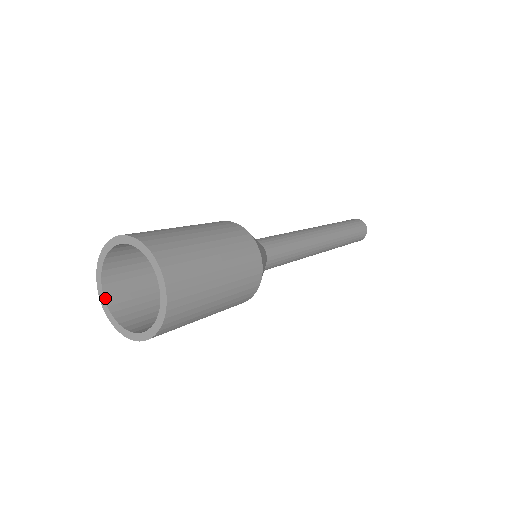
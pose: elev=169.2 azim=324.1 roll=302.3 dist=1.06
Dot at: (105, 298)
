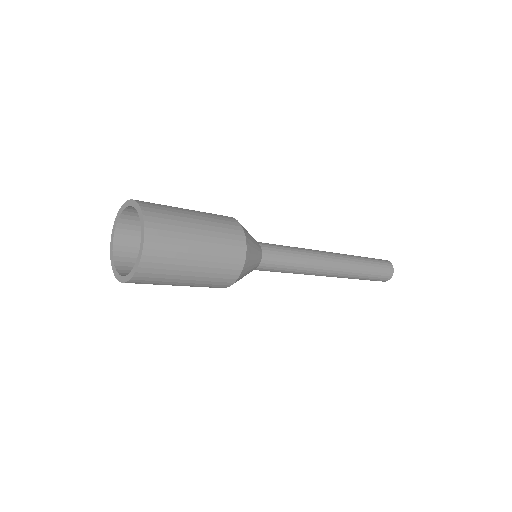
Dot at: (115, 265)
